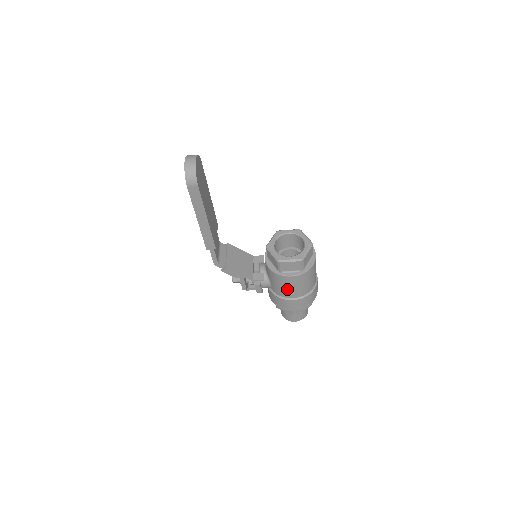
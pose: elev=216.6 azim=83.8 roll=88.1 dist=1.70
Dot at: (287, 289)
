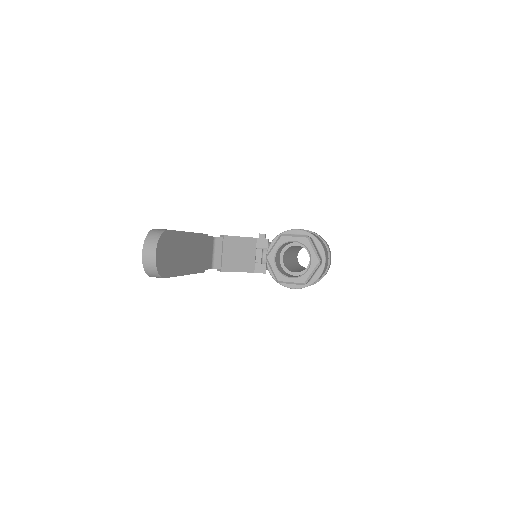
Dot at: occluded
